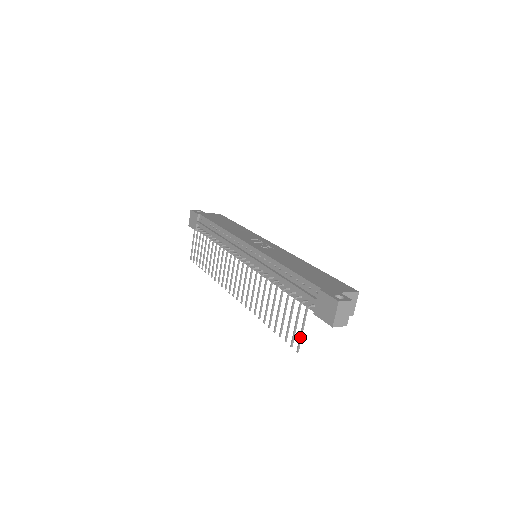
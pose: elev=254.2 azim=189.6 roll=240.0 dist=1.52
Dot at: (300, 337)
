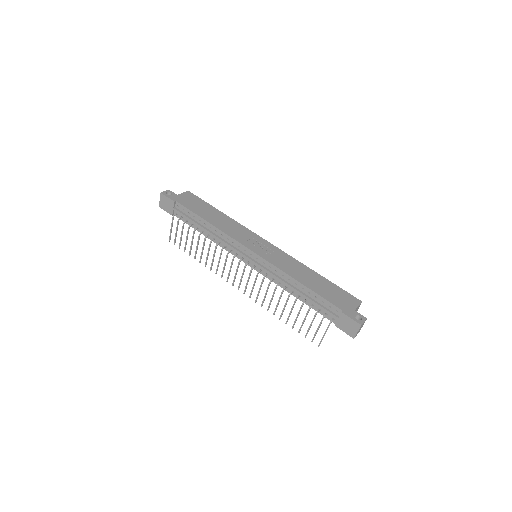
Dot at: (322, 339)
